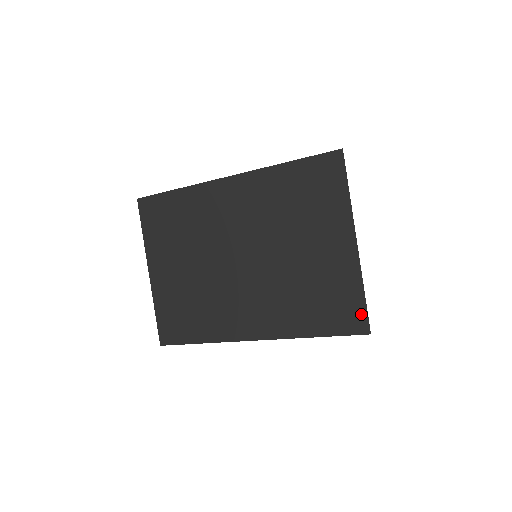
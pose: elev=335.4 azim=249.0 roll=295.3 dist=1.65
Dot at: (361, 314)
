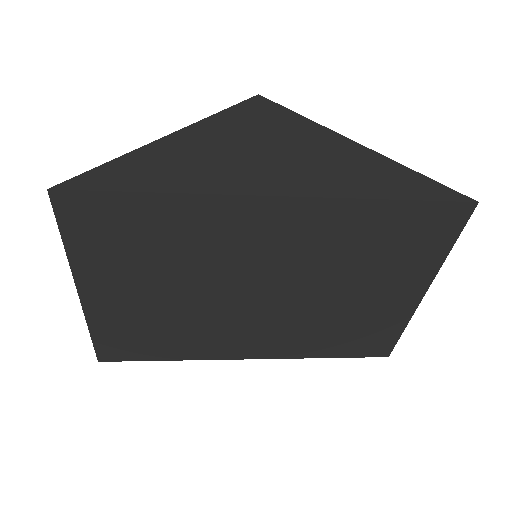
Dot at: (389, 345)
